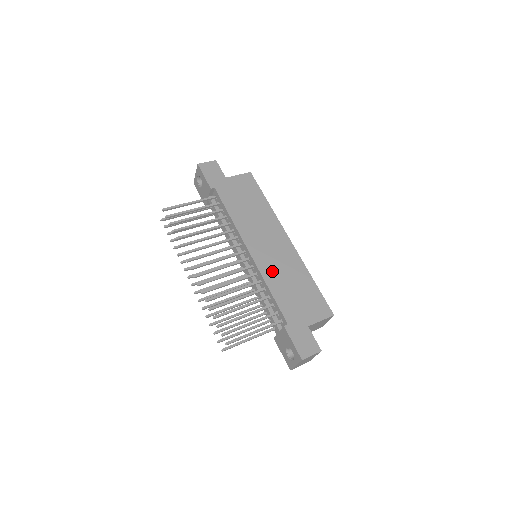
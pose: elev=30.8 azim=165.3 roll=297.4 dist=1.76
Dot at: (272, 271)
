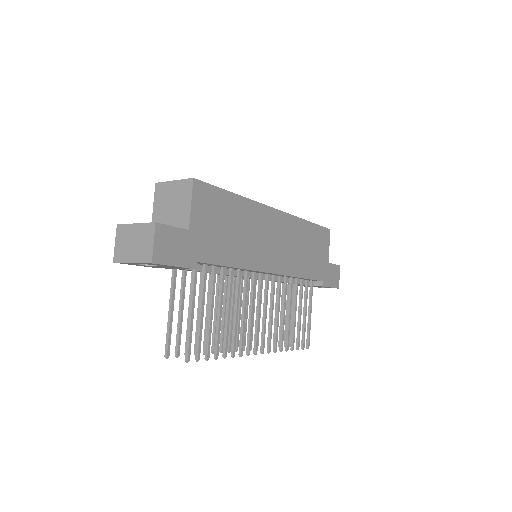
Dot at: (293, 261)
